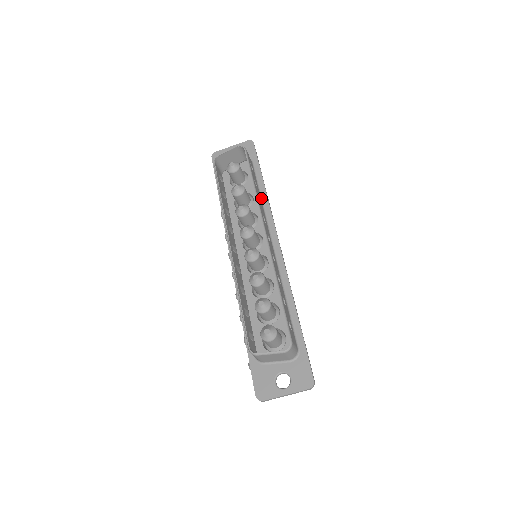
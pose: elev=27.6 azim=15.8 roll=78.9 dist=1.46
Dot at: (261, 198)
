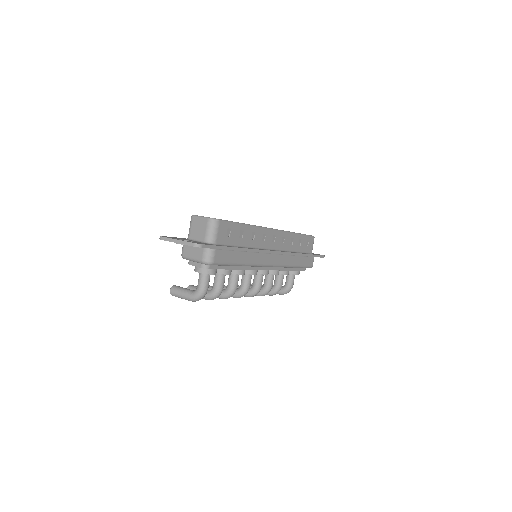
Dot at: (295, 252)
